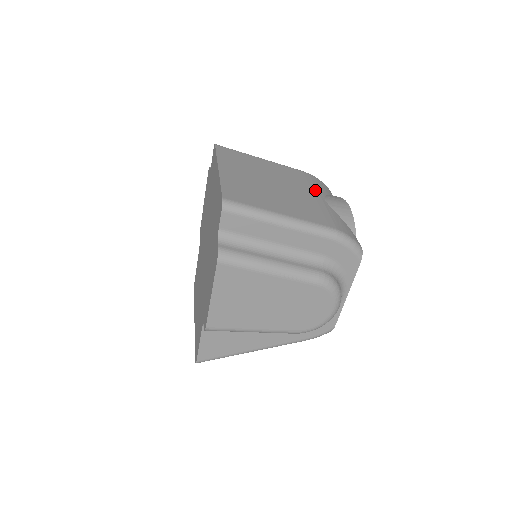
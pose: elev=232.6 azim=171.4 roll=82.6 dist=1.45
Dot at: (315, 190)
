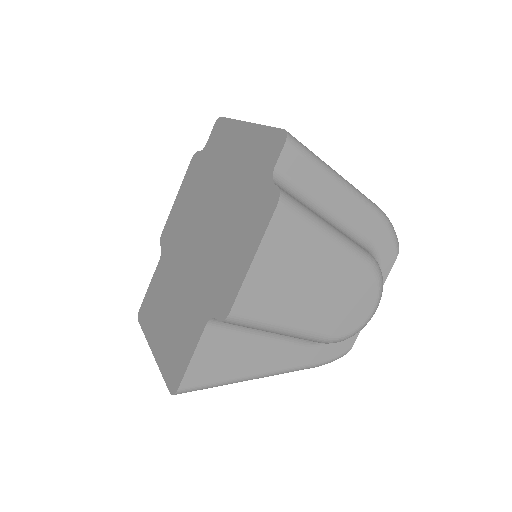
Dot at: occluded
